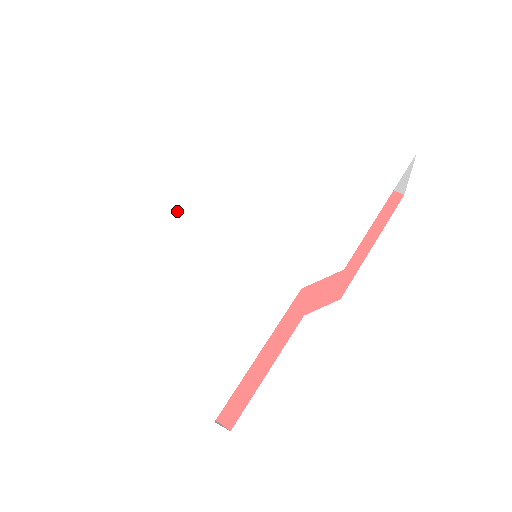
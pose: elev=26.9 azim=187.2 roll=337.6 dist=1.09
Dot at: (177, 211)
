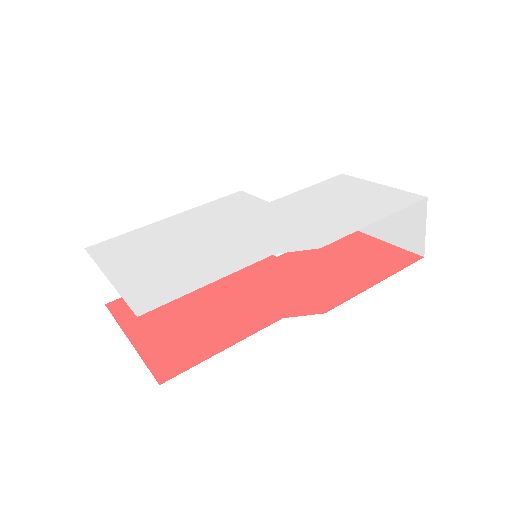
Dot at: (204, 208)
